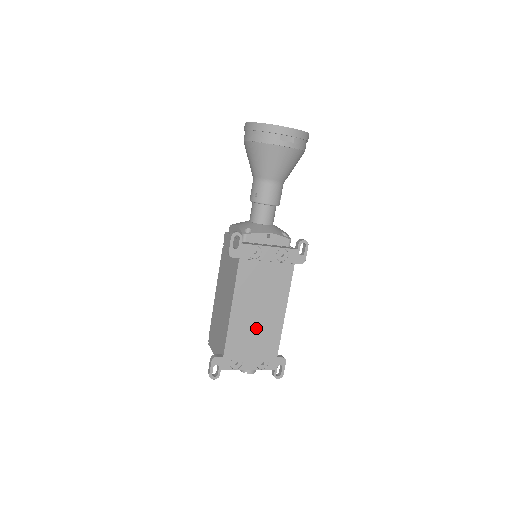
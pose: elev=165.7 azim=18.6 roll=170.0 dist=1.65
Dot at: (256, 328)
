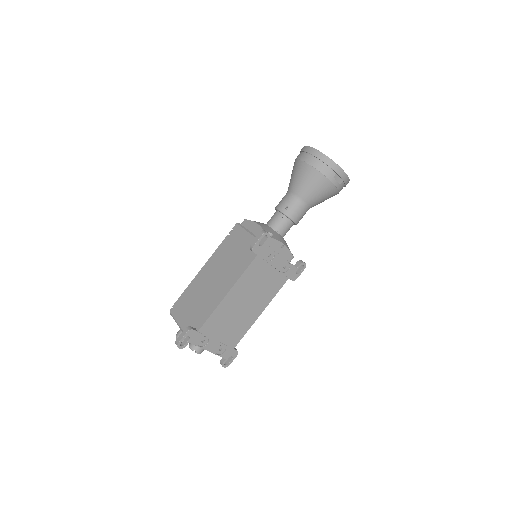
Dot at: (234, 318)
